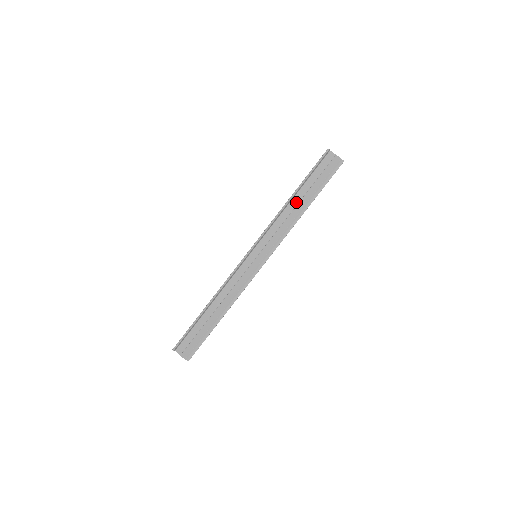
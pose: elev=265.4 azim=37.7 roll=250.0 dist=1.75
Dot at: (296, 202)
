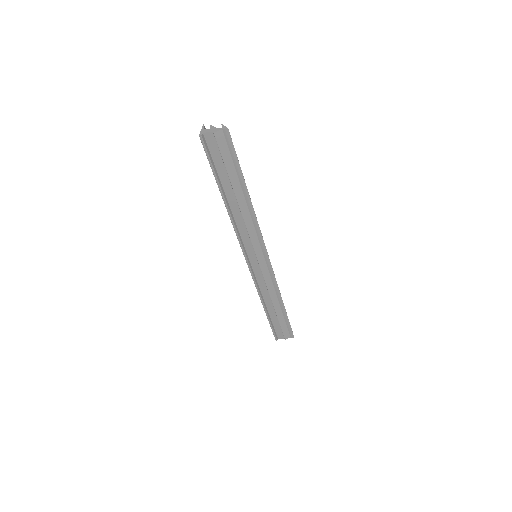
Dot at: (234, 201)
